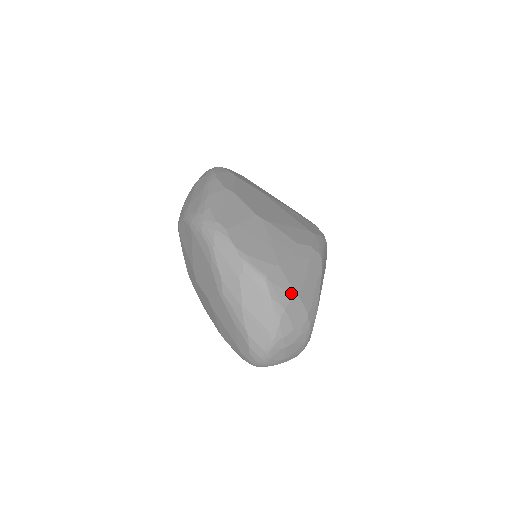
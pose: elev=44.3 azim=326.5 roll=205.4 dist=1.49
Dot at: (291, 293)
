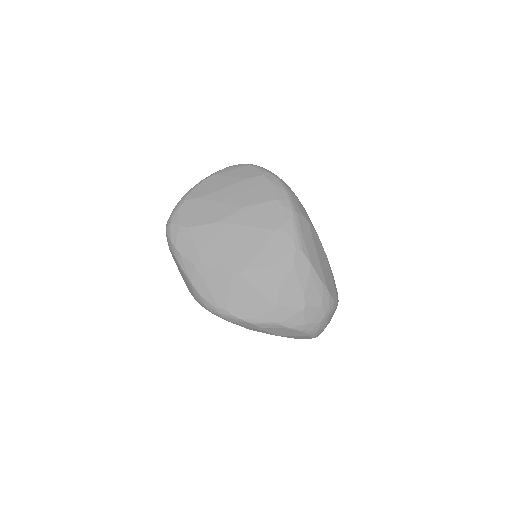
Dot at: (300, 312)
